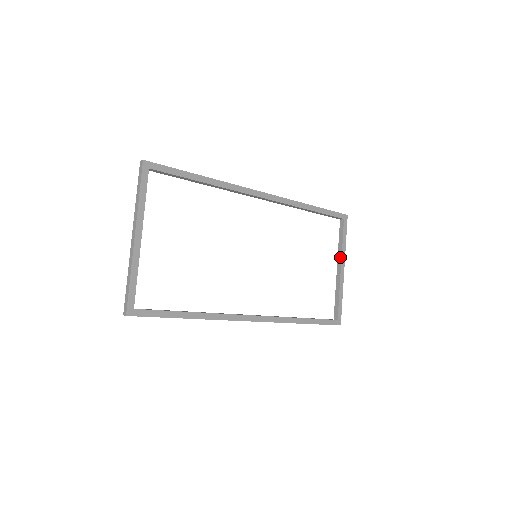
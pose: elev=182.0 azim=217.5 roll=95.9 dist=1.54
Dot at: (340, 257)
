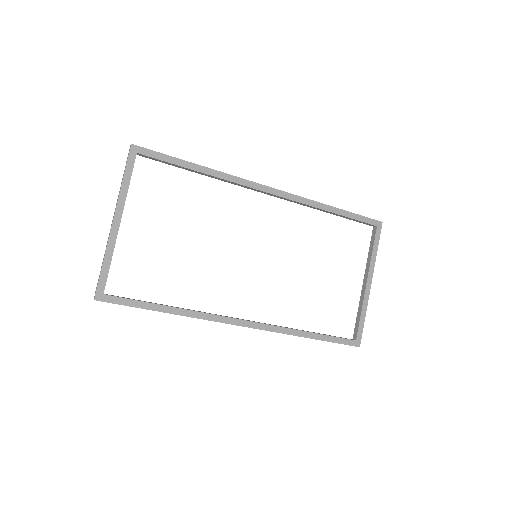
Dot at: (367, 269)
